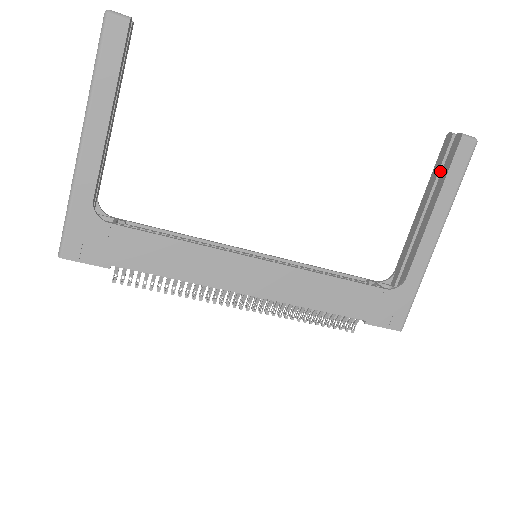
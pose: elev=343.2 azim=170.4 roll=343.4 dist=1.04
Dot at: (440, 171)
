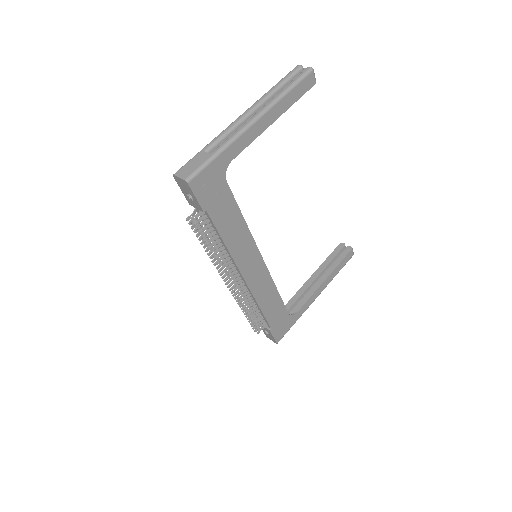
Dot at: (333, 260)
